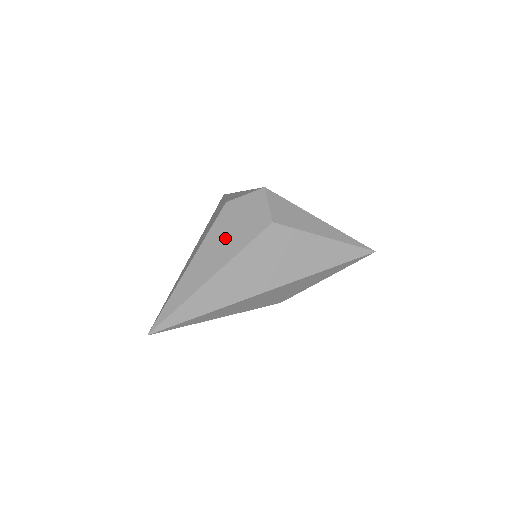
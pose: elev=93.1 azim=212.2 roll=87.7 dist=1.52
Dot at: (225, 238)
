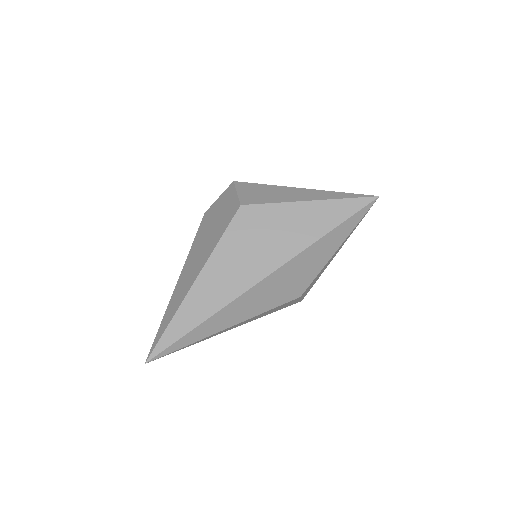
Dot at: (204, 242)
